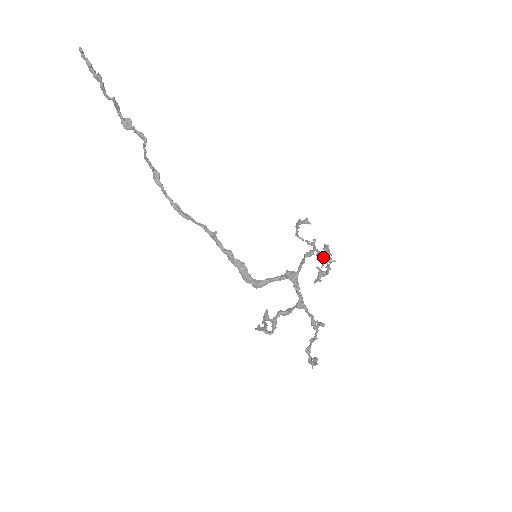
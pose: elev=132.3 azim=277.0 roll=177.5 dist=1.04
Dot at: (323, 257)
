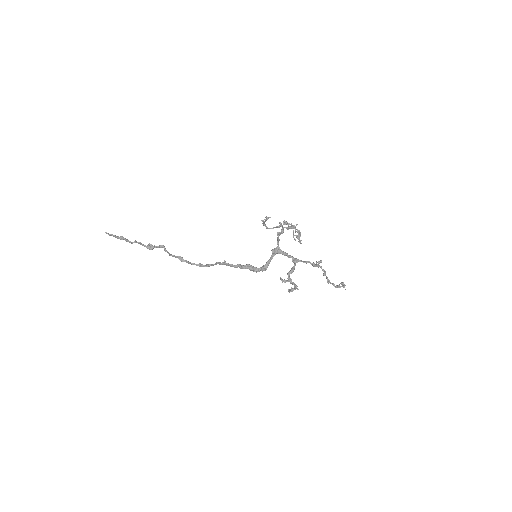
Dot at: (291, 228)
